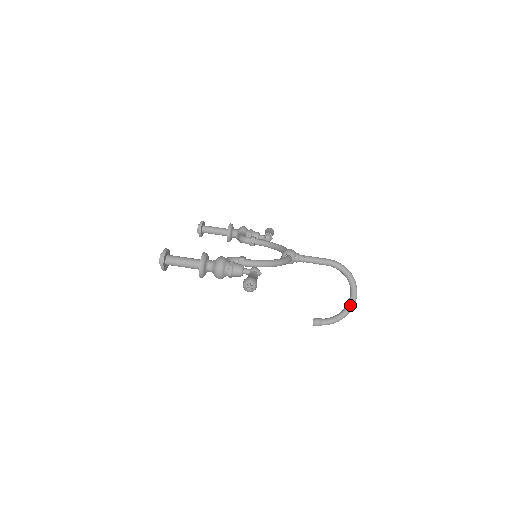
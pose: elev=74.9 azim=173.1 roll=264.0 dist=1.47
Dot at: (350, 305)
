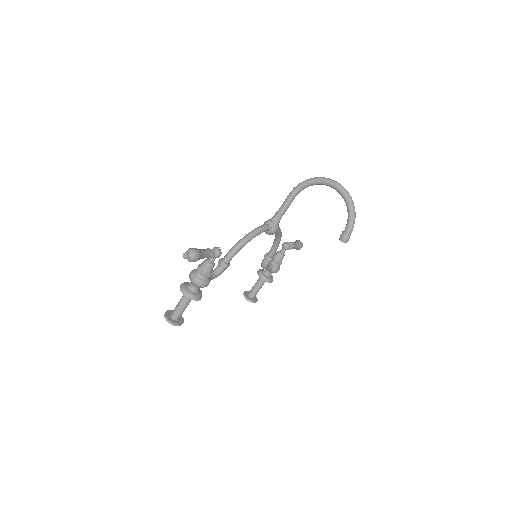
Dot at: (342, 194)
